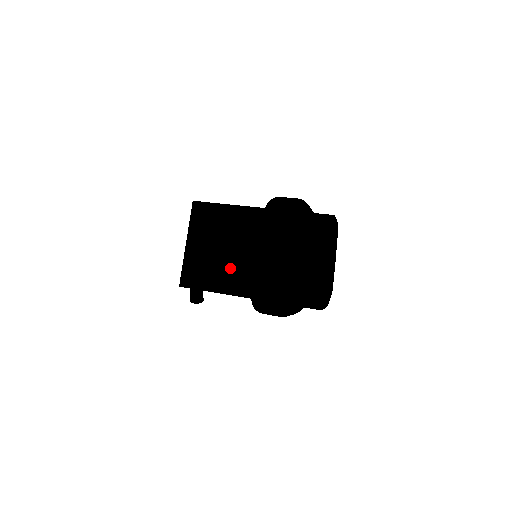
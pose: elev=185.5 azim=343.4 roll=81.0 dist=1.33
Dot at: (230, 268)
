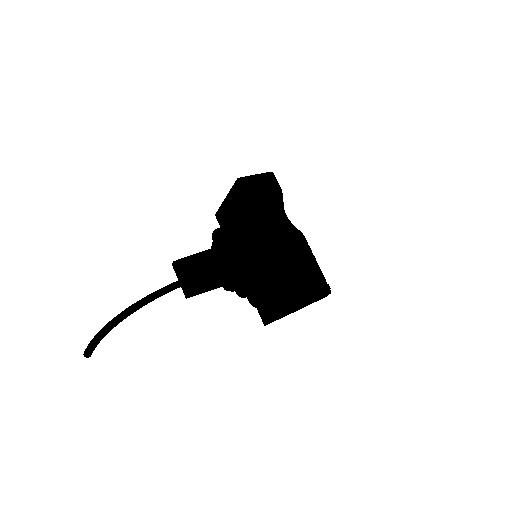
Dot at: occluded
